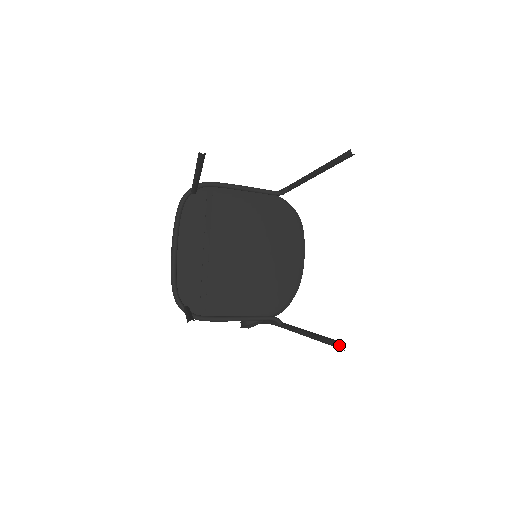
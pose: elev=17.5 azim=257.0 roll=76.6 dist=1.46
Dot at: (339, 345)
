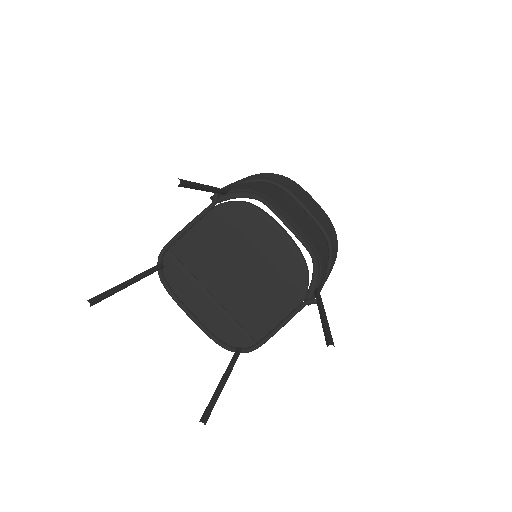
Dot at: occluded
